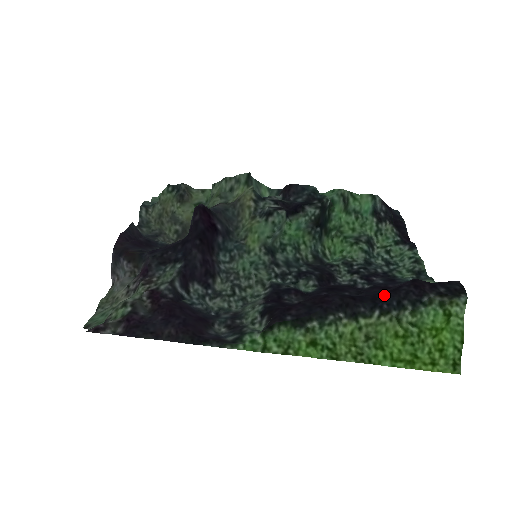
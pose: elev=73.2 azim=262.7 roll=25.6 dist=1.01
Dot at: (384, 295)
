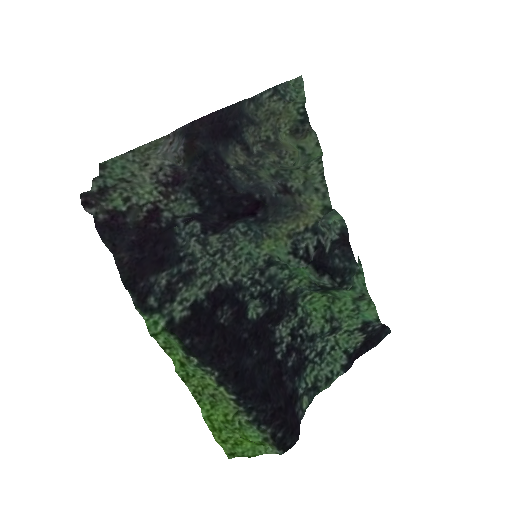
Dot at: (253, 395)
